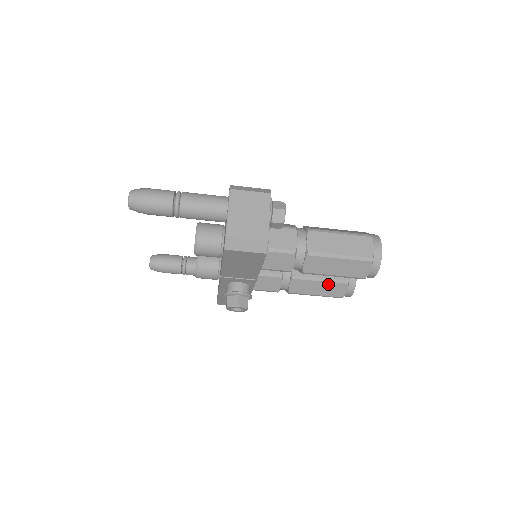
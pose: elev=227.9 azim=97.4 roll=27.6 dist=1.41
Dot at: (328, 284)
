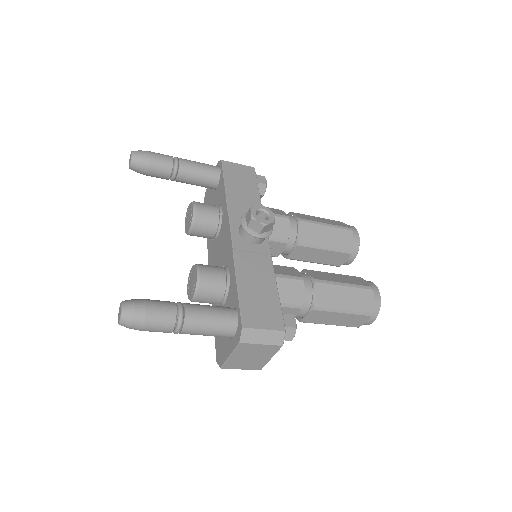
Dot at: (319, 263)
